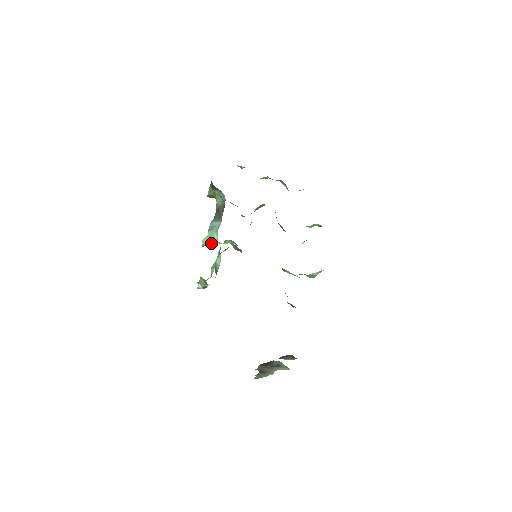
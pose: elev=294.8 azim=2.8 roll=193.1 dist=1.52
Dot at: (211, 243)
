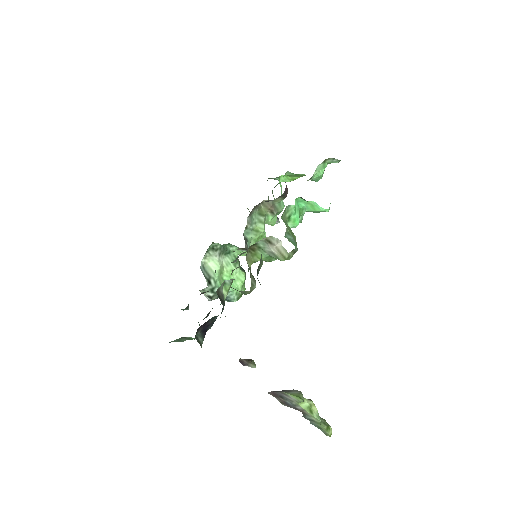
Dot at: occluded
